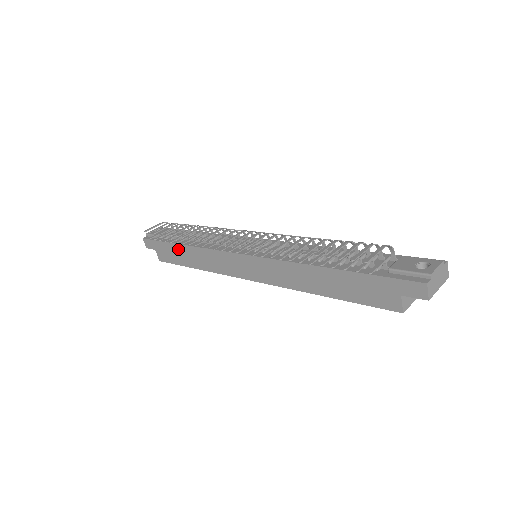
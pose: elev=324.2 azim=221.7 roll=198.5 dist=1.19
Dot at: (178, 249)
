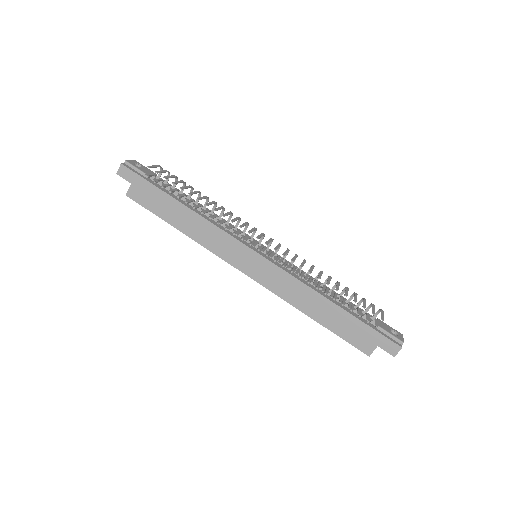
Dot at: (171, 203)
